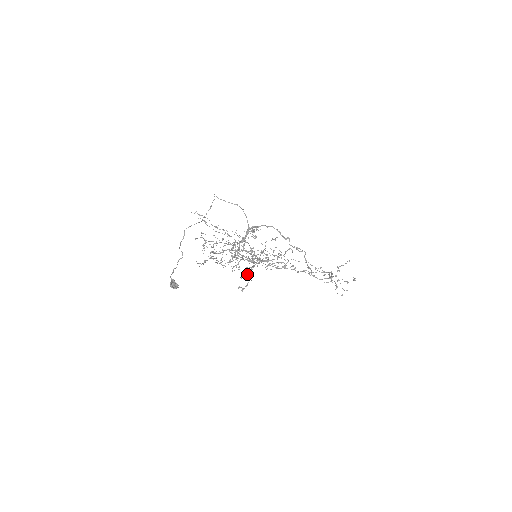
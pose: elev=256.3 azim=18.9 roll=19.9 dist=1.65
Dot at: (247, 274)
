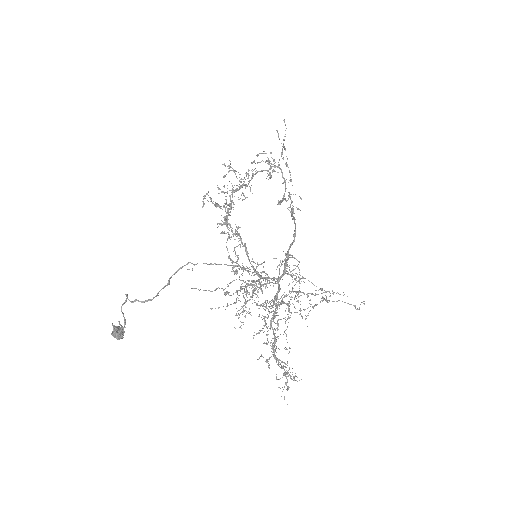
Dot at: occluded
